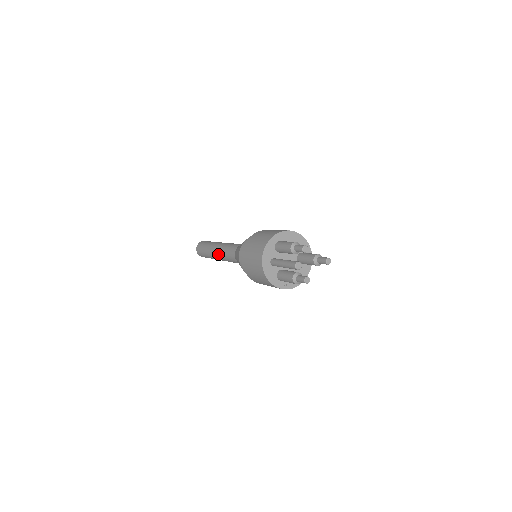
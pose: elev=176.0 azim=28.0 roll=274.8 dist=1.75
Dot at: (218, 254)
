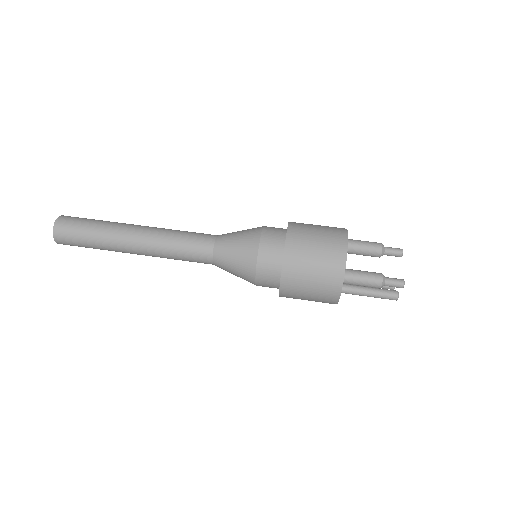
Dot at: occluded
